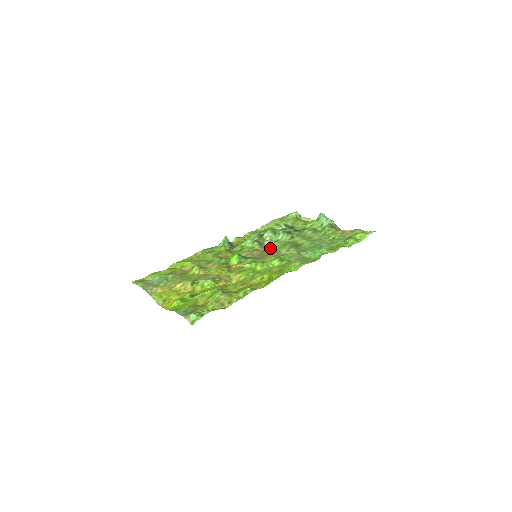
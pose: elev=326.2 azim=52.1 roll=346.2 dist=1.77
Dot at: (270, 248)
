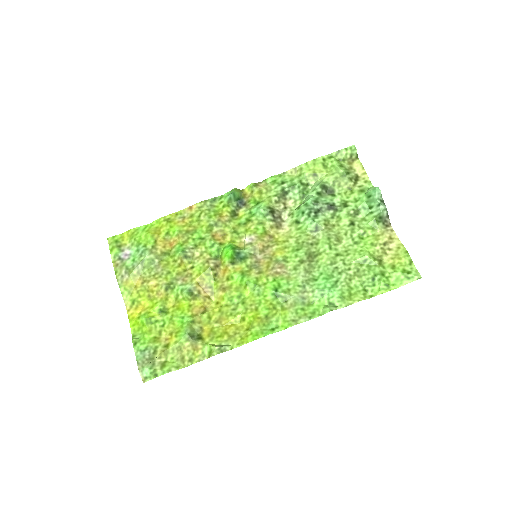
Dot at: (283, 233)
